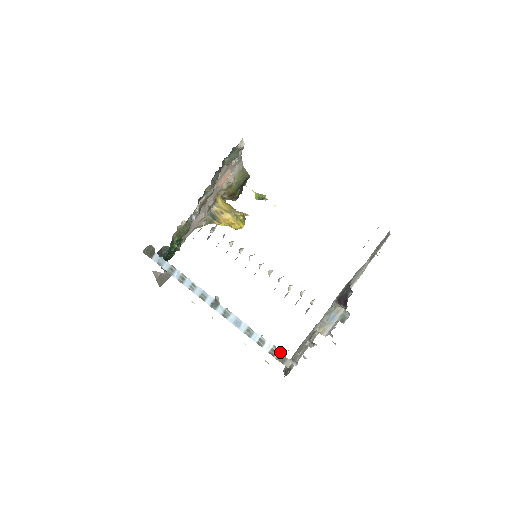
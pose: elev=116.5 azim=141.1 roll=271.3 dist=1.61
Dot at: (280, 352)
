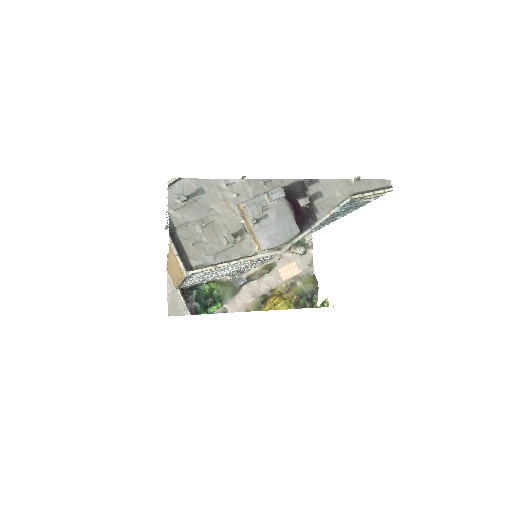
Dot at: occluded
